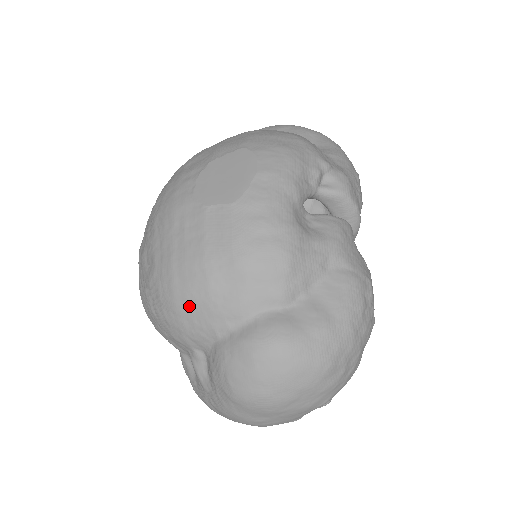
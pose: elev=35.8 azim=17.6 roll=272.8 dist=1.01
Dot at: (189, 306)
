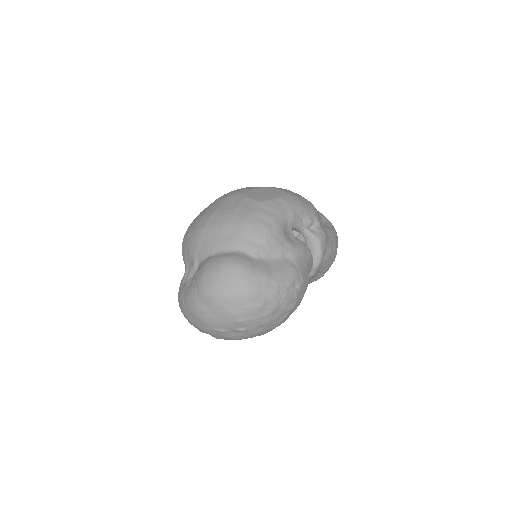
Dot at: (208, 233)
